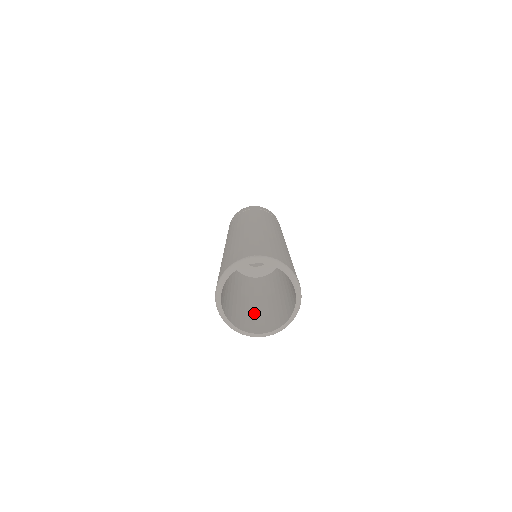
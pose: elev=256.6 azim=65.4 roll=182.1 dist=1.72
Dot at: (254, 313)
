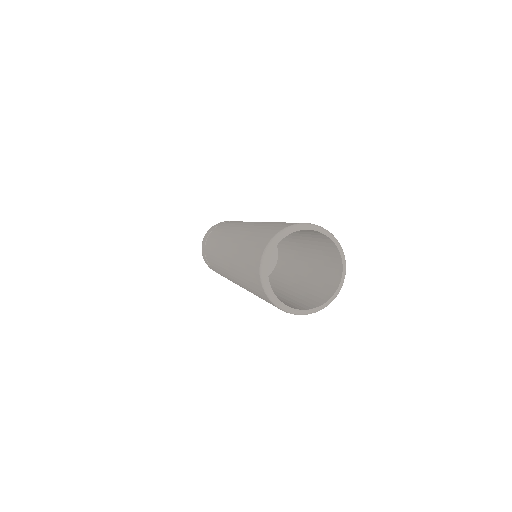
Dot at: occluded
